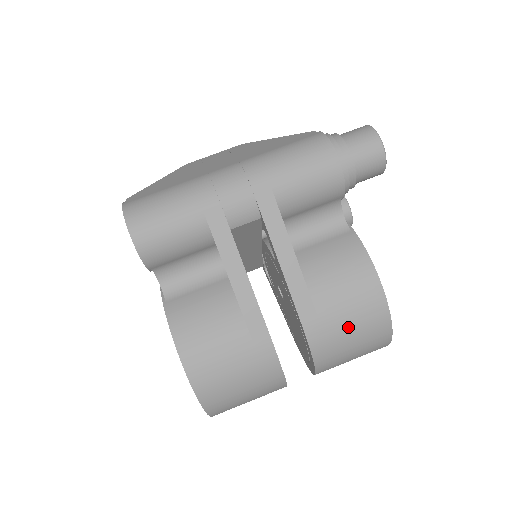
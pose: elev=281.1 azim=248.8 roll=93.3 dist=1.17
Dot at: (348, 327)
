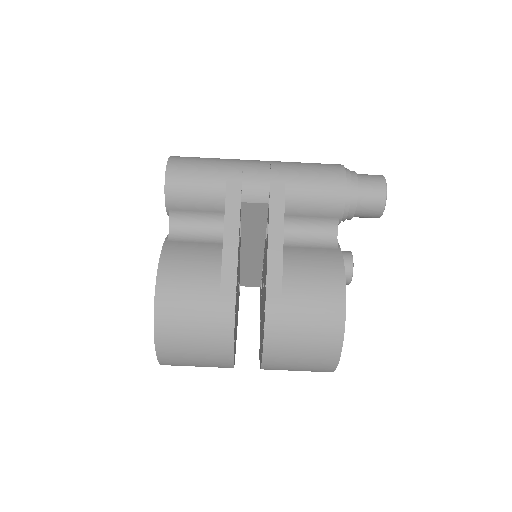
Dot at: (304, 319)
